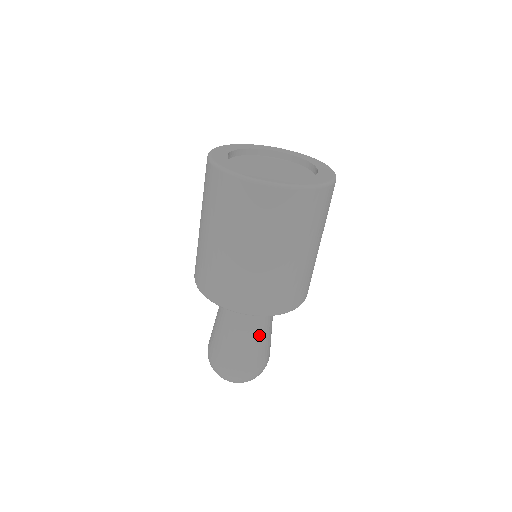
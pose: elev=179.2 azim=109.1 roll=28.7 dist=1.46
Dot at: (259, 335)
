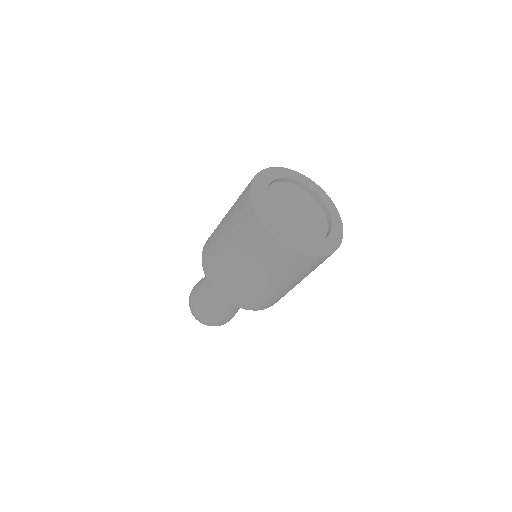
Dot at: occluded
